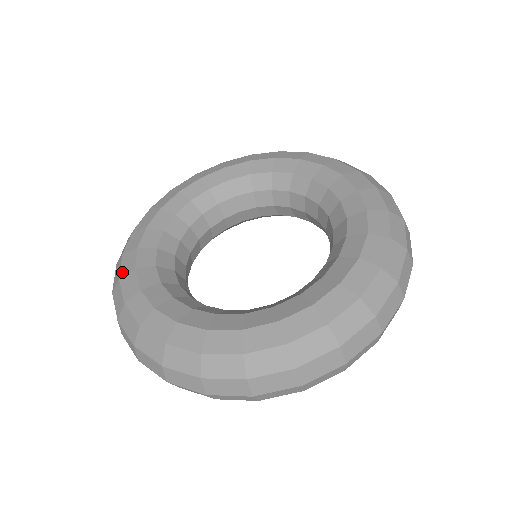
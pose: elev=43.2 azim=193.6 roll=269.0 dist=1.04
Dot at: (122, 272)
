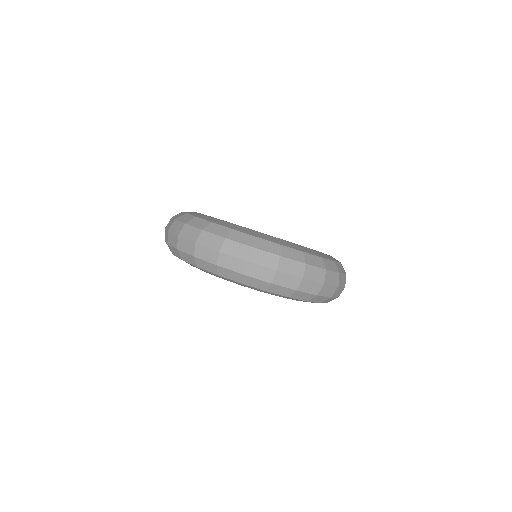
Dot at: occluded
